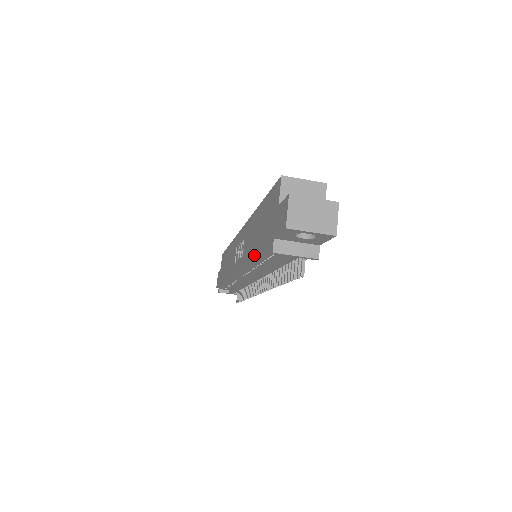
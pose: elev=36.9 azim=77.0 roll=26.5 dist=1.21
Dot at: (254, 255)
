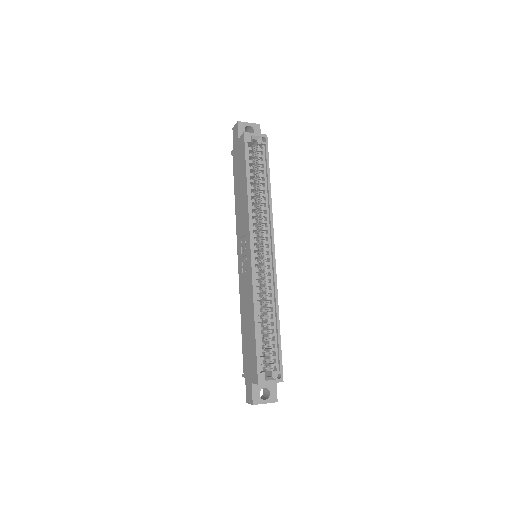
Dot at: (242, 325)
